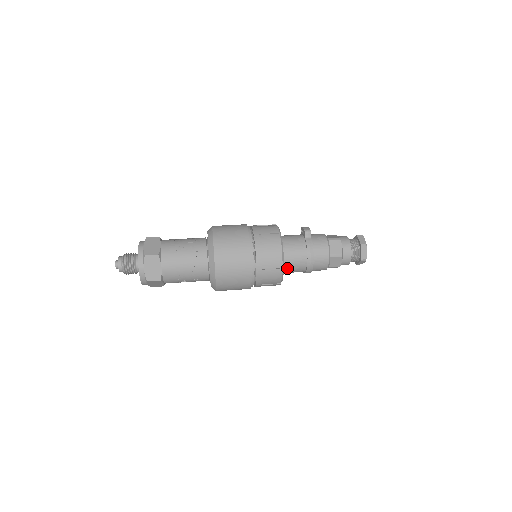
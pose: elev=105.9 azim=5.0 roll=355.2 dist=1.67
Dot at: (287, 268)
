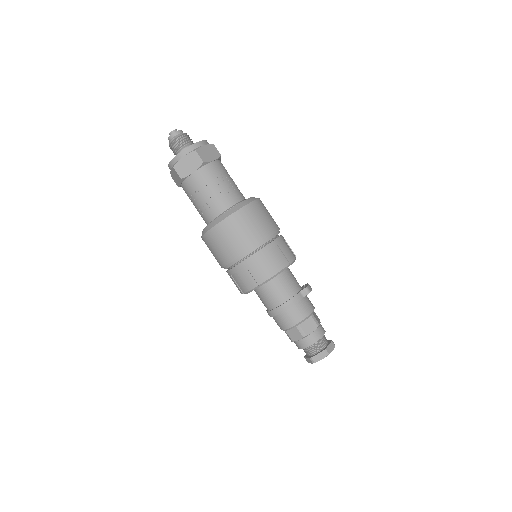
Dot at: (262, 291)
